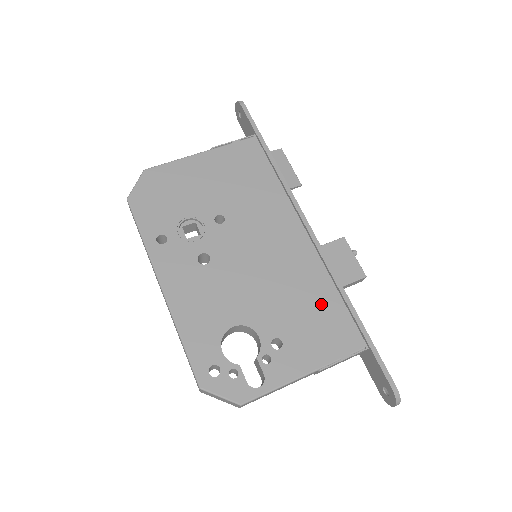
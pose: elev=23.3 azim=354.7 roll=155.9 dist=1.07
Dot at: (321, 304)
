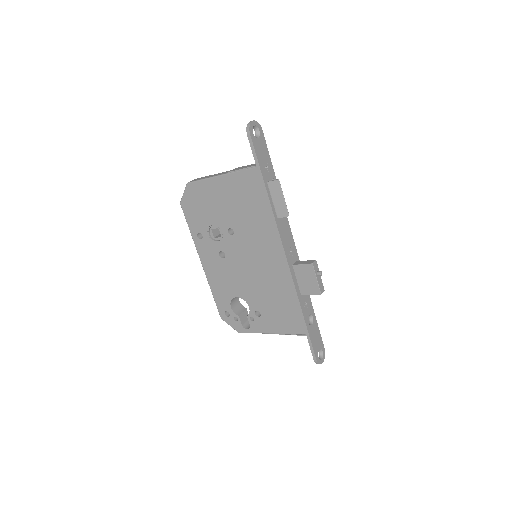
Dot at: (285, 303)
